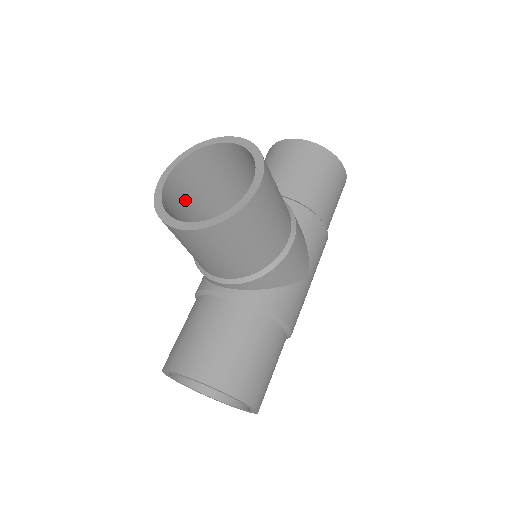
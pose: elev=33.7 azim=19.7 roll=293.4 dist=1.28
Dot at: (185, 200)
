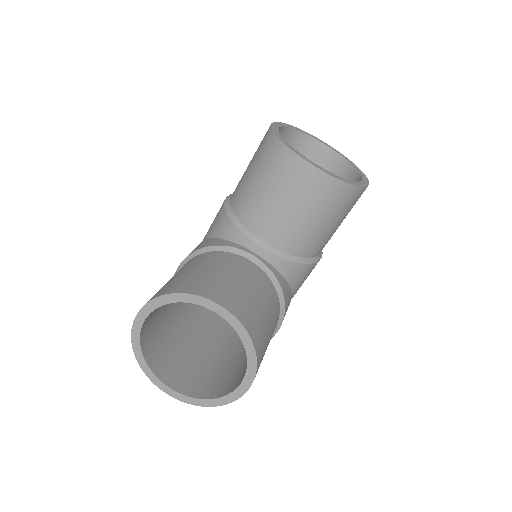
Dot at: occluded
